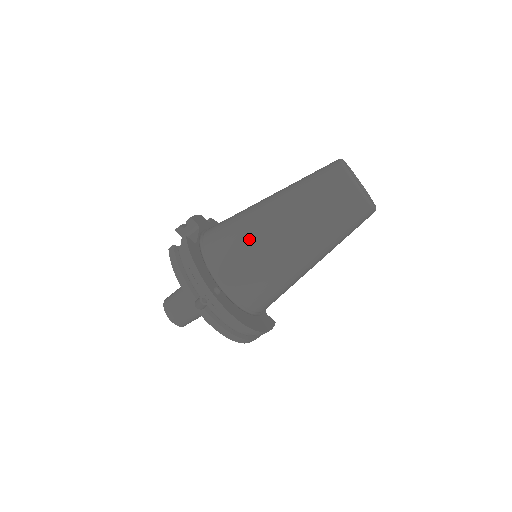
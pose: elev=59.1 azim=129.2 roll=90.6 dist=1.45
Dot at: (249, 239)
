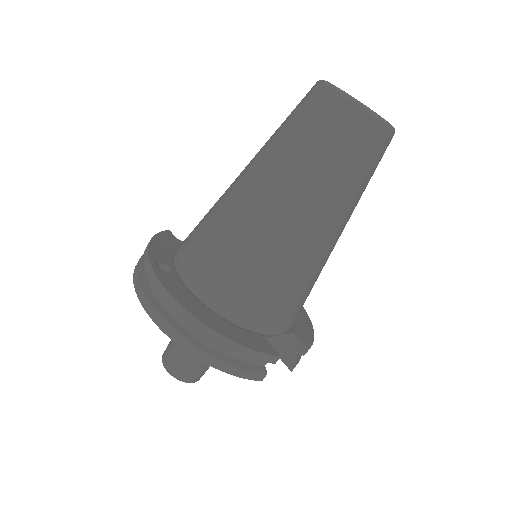
Dot at: (215, 204)
